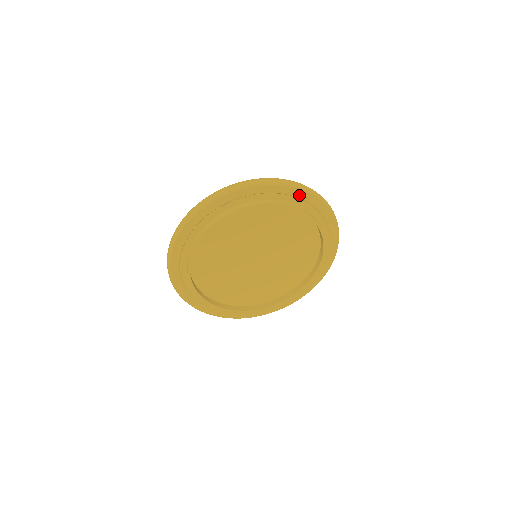
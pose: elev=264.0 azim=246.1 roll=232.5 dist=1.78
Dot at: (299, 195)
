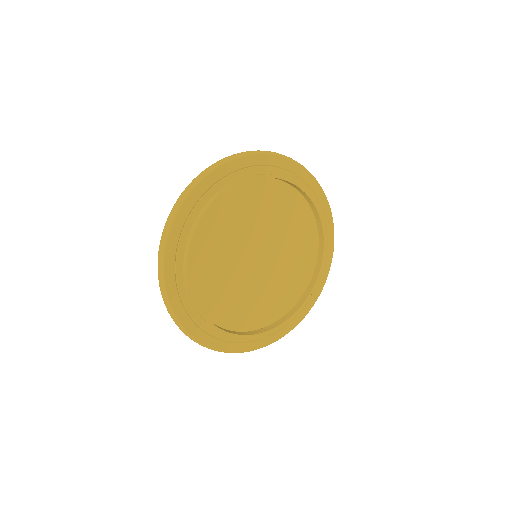
Dot at: (296, 171)
